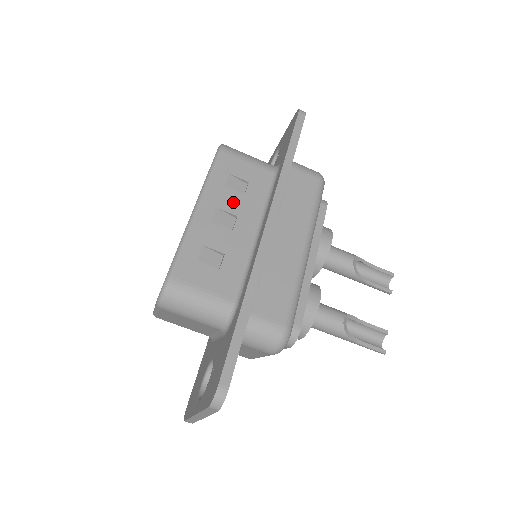
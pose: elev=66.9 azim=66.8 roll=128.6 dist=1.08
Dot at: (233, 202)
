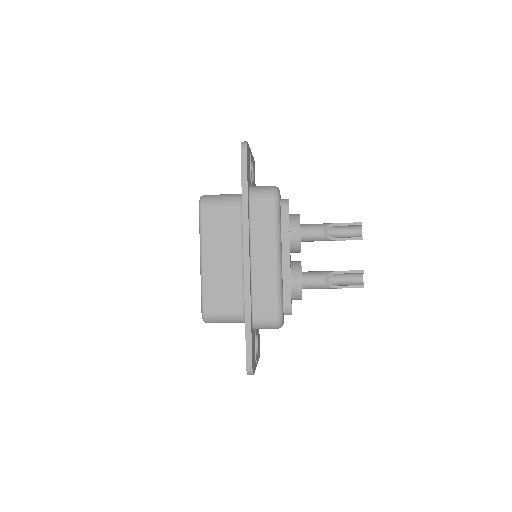
Dot at: (221, 244)
